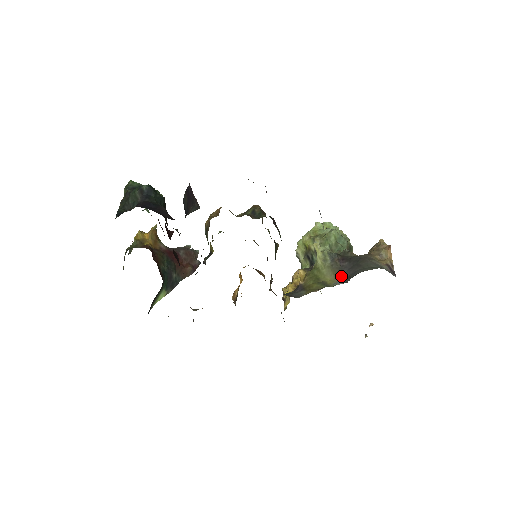
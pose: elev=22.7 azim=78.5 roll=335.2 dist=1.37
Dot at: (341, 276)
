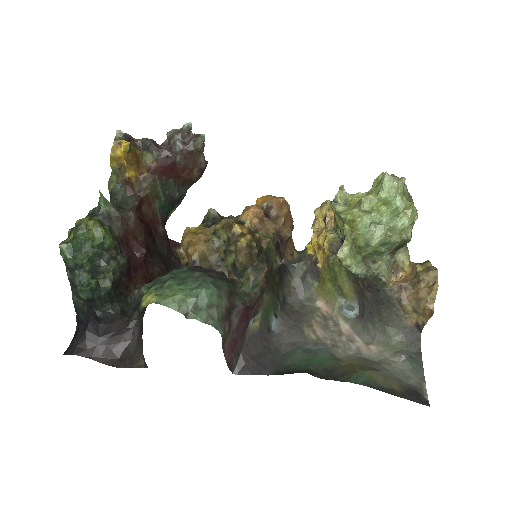
Dot at: (359, 298)
